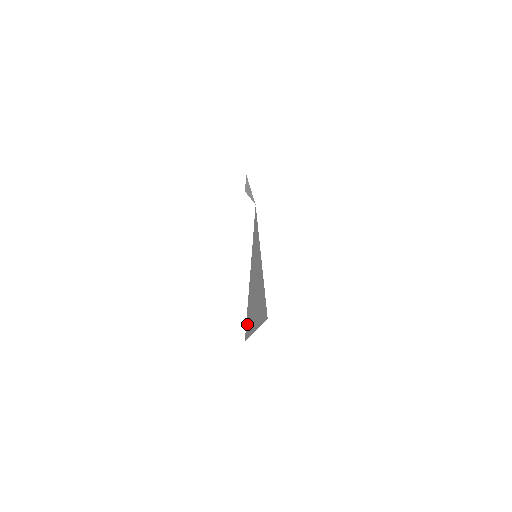
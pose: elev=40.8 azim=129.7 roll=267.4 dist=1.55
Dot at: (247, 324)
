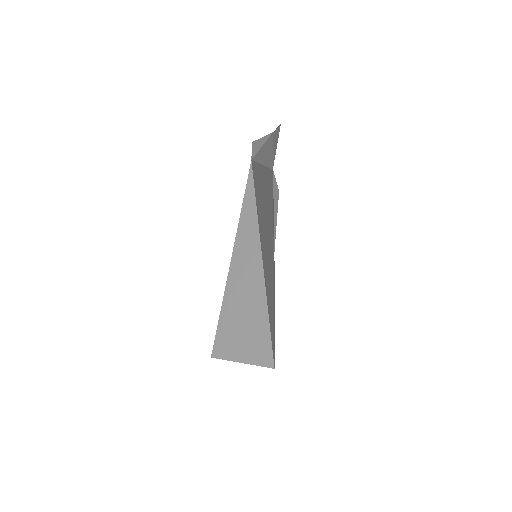
Dot at: (219, 337)
